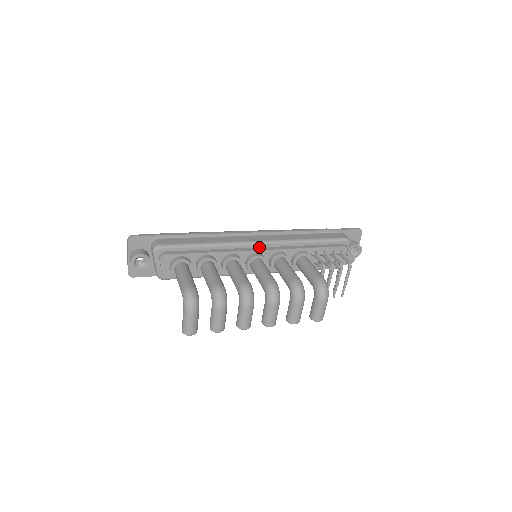
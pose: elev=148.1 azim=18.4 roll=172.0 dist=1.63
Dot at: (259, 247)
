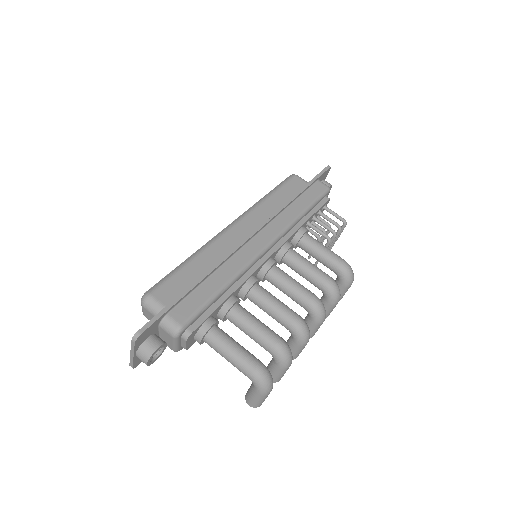
Dot at: occluded
